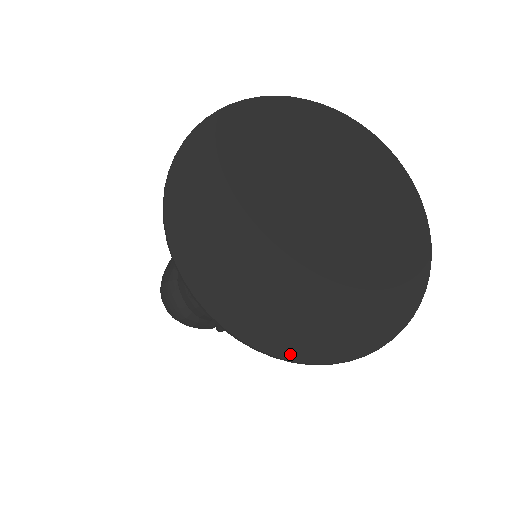
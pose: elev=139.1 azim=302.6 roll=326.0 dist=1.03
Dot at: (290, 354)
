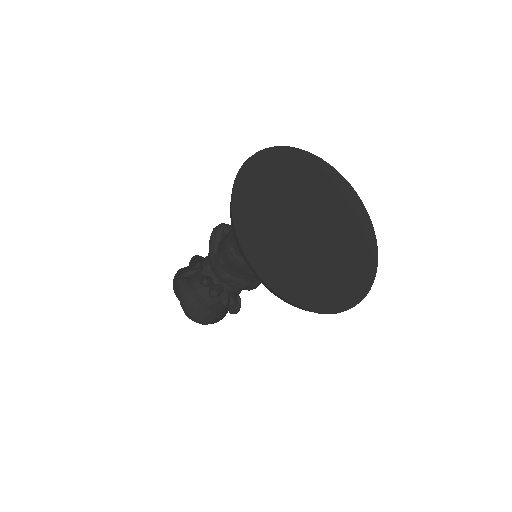
Dot at: (350, 304)
